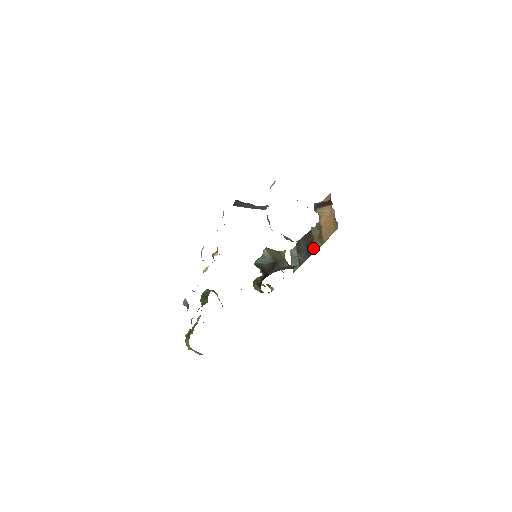
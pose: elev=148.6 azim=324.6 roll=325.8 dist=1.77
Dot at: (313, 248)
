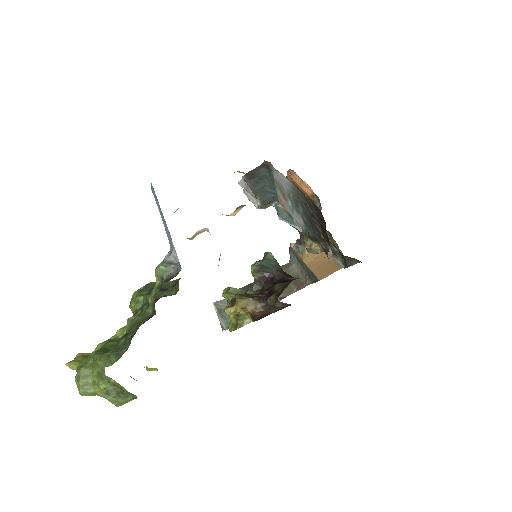
Dot at: occluded
